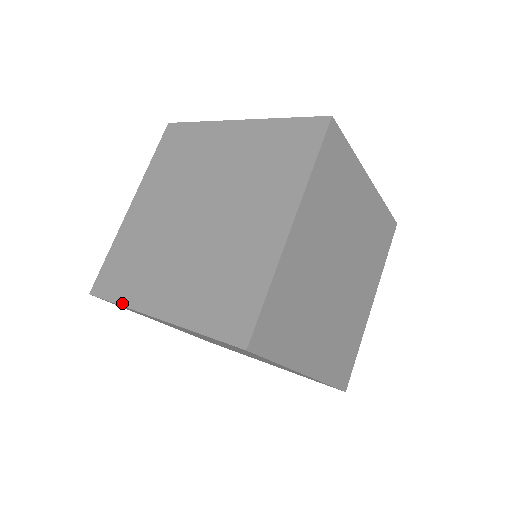
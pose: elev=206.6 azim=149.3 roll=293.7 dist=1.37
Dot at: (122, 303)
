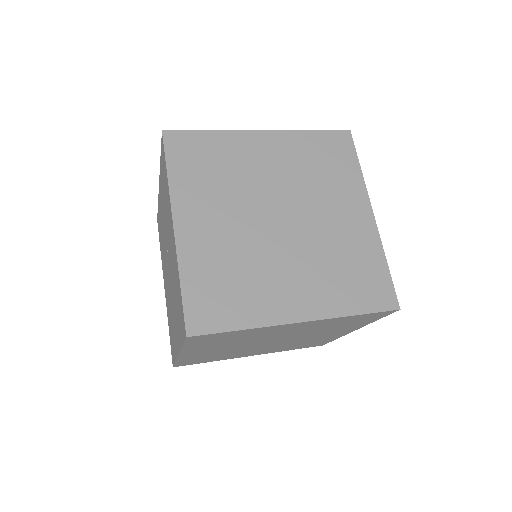
Dot at: occluded
